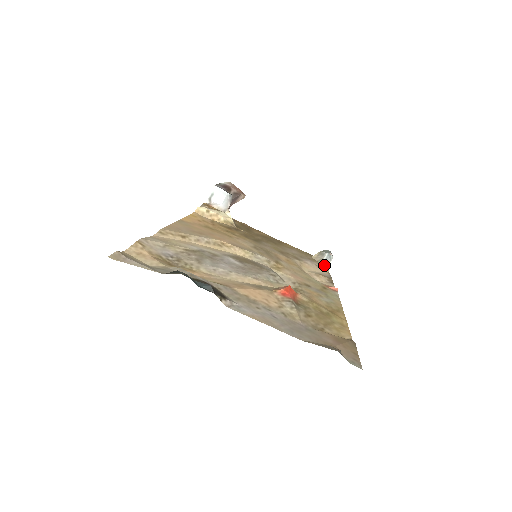
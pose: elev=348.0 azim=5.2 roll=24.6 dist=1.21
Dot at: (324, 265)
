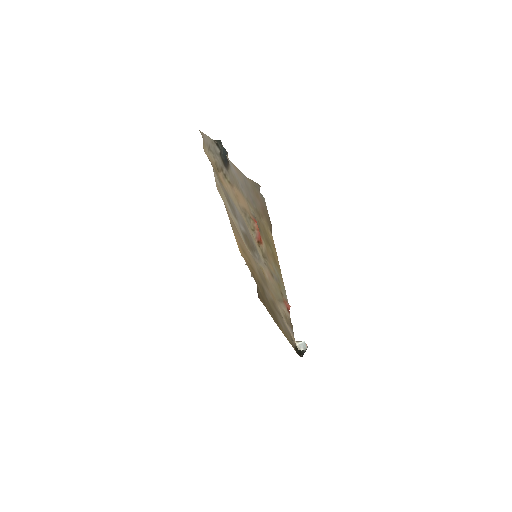
Dot at: (296, 345)
